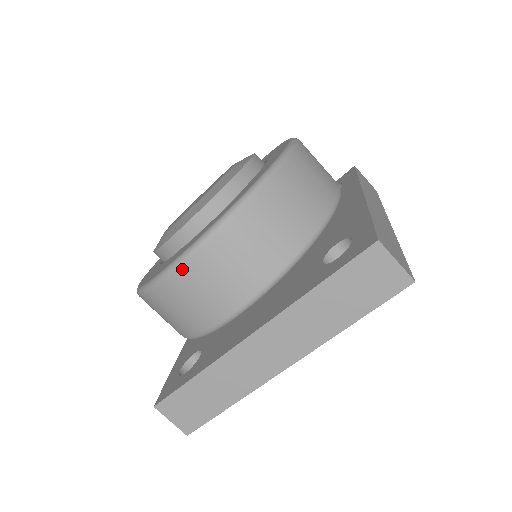
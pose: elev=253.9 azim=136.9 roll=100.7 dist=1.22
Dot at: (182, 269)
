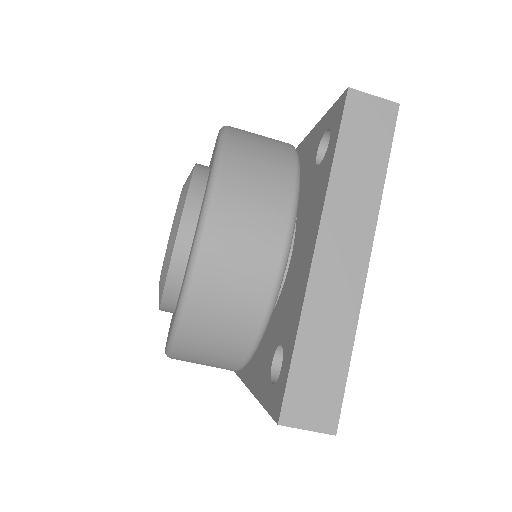
Dot at: (208, 238)
